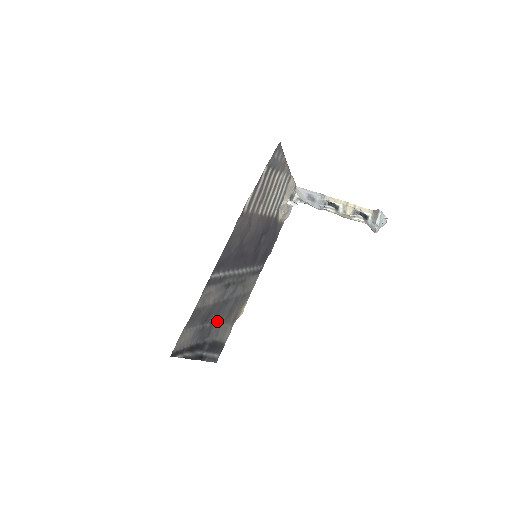
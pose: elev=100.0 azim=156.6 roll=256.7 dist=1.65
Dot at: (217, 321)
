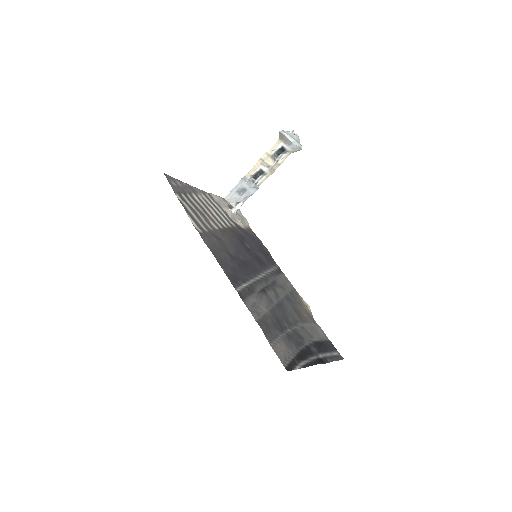
Dot at: (294, 325)
